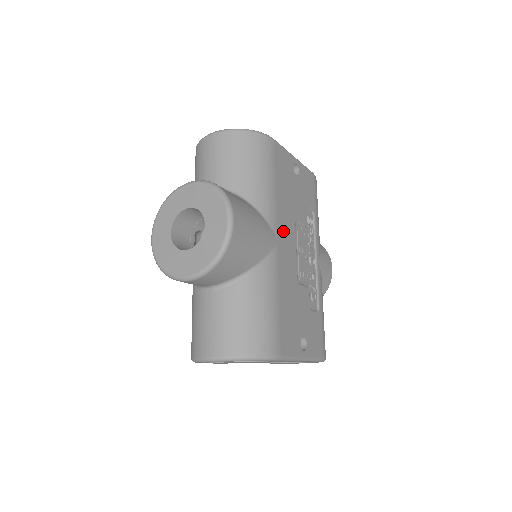
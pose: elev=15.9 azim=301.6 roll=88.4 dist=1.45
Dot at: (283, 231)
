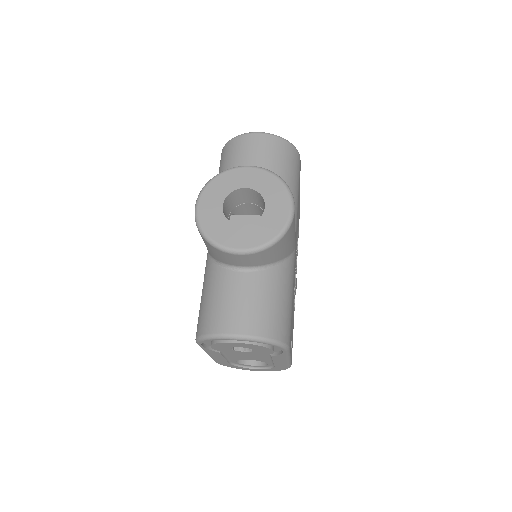
Dot at: (296, 238)
